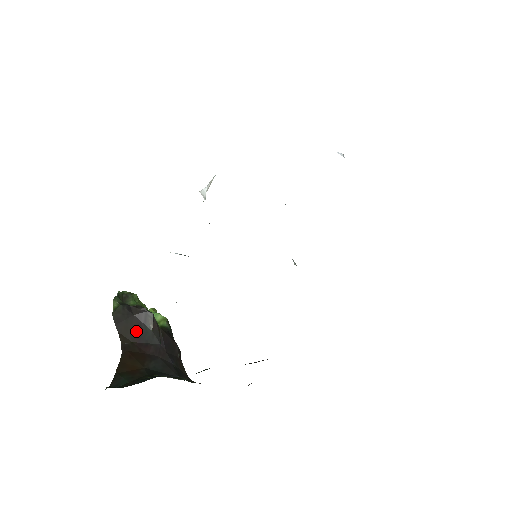
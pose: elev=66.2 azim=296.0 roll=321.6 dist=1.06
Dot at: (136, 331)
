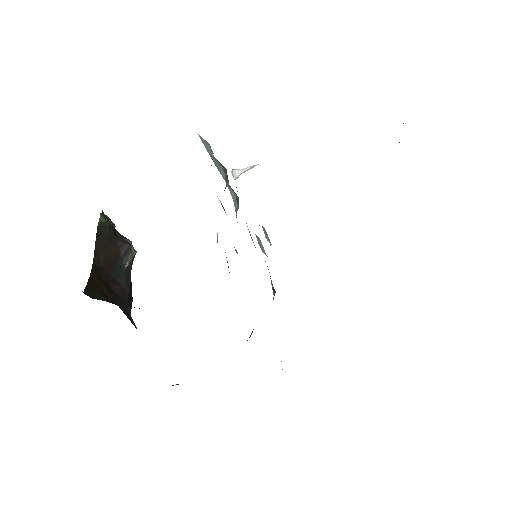
Dot at: (111, 259)
